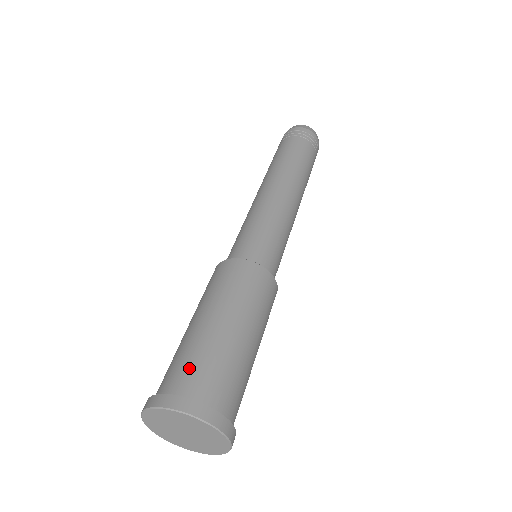
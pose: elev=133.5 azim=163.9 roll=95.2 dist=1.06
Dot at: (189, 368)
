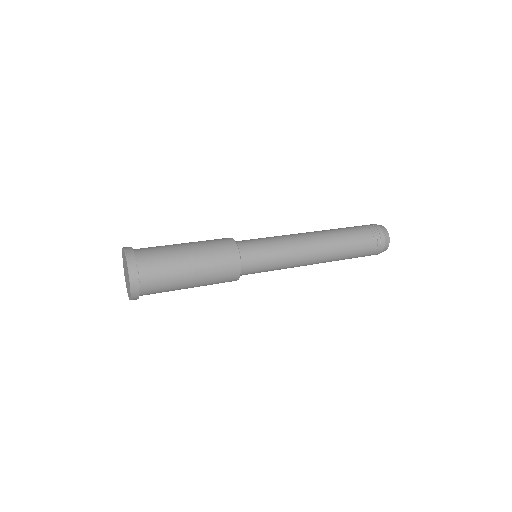
Dot at: occluded
